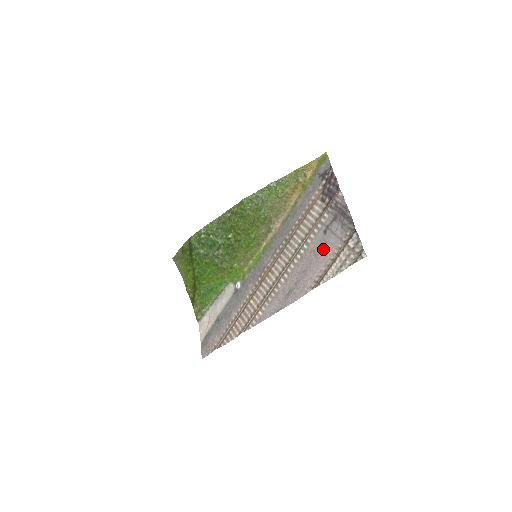
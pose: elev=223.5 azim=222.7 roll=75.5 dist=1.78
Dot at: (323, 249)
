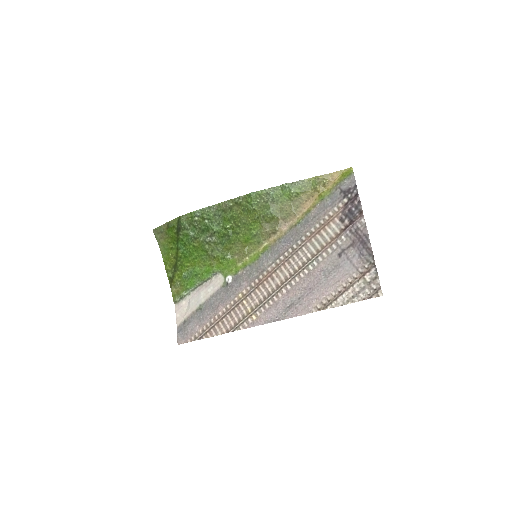
Dot at: (335, 272)
